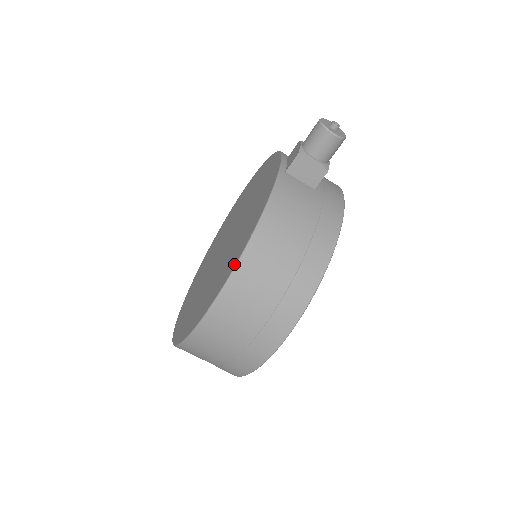
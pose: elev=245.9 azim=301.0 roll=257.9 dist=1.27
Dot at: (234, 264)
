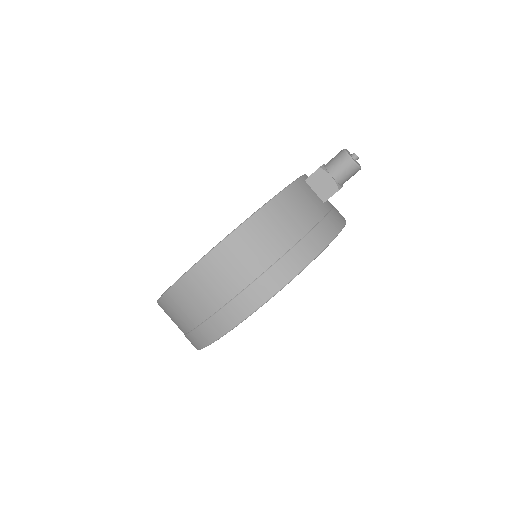
Dot at: (239, 225)
